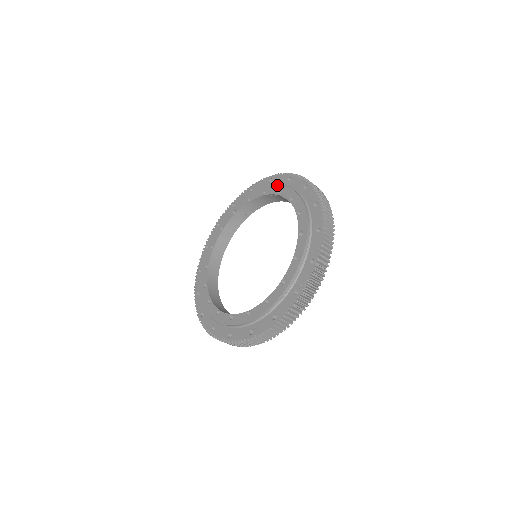
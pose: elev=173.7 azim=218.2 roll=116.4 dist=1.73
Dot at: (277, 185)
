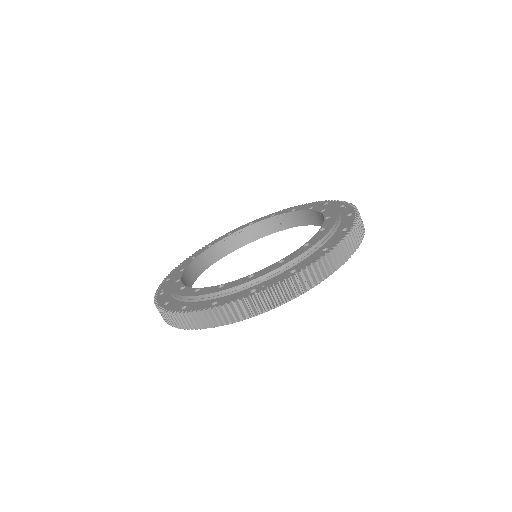
Dot at: (327, 205)
